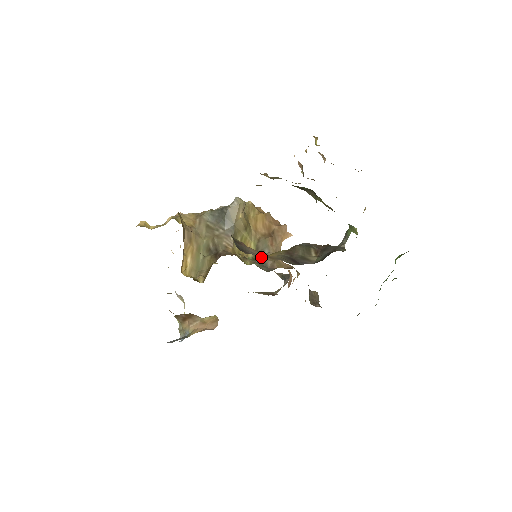
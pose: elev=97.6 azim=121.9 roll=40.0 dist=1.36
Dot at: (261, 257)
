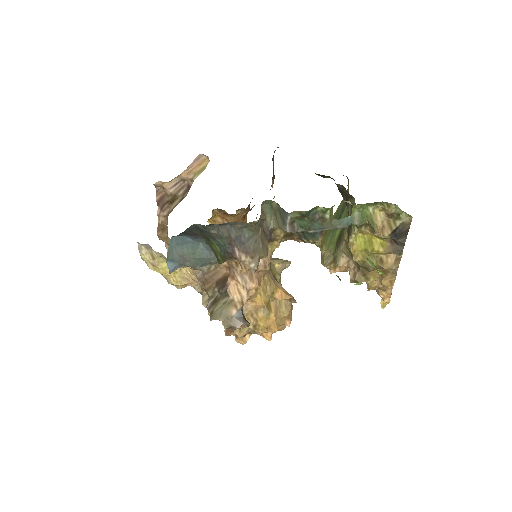
Dot at: occluded
